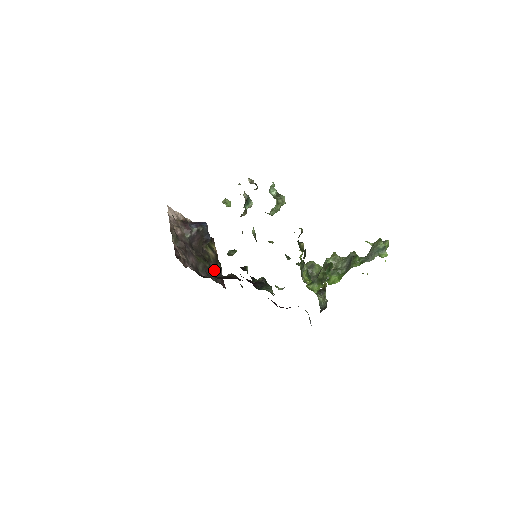
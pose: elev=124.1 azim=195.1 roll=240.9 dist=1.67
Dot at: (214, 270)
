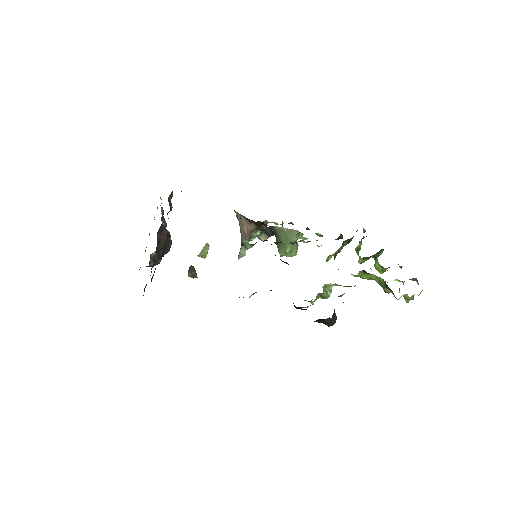
Dot at: (154, 272)
